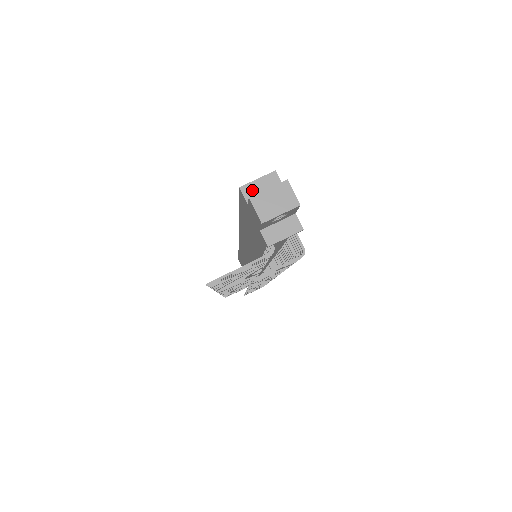
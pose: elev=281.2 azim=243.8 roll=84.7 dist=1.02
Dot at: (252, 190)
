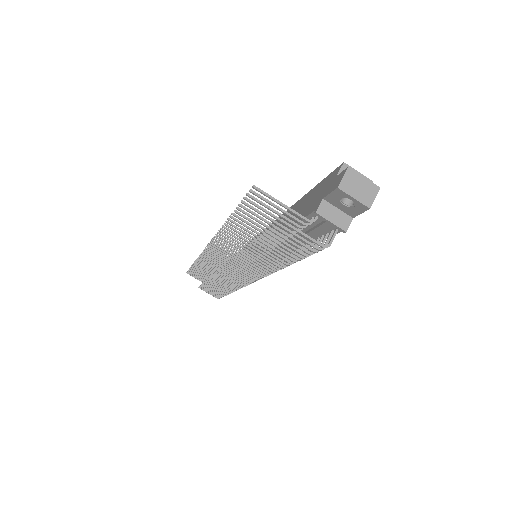
Dot at: occluded
